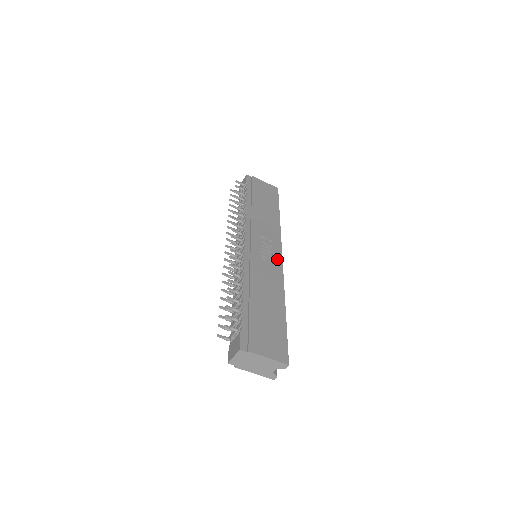
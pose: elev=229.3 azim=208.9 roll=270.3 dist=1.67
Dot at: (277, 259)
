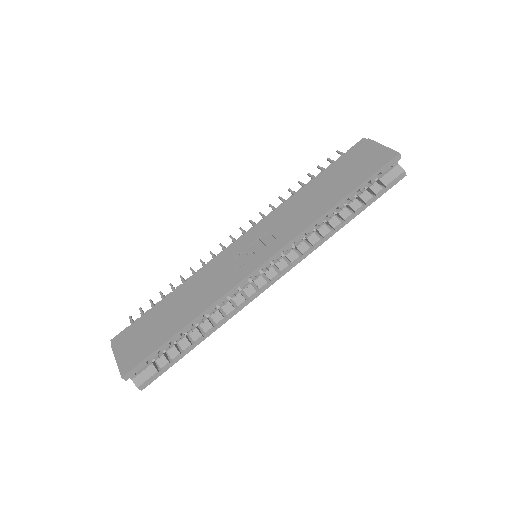
Dot at: (253, 264)
